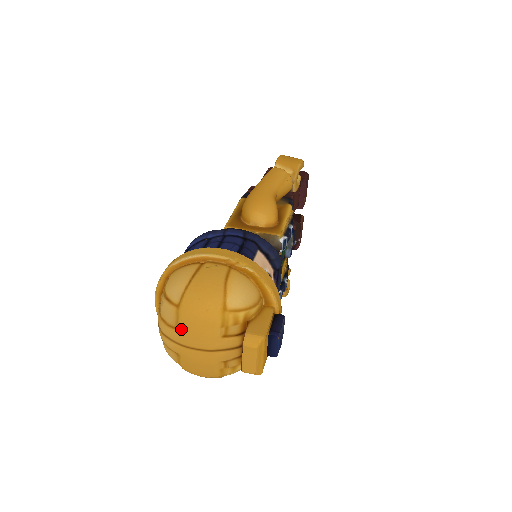
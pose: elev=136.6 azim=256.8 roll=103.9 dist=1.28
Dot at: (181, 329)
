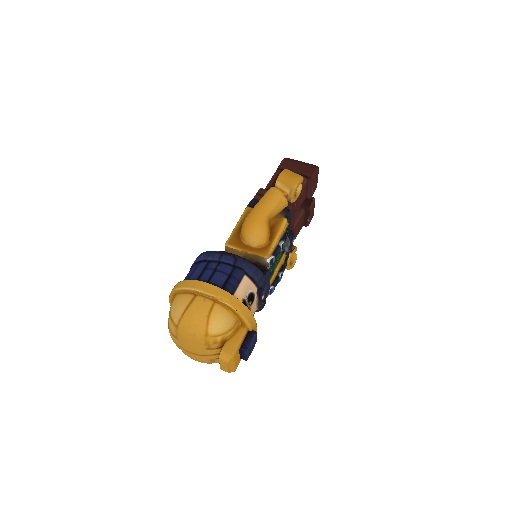
Dot at: (179, 340)
